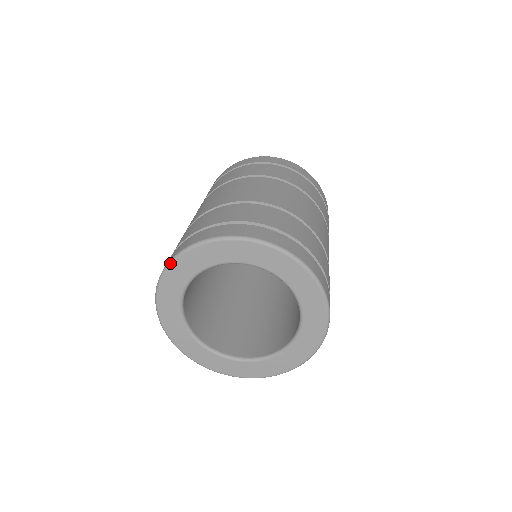
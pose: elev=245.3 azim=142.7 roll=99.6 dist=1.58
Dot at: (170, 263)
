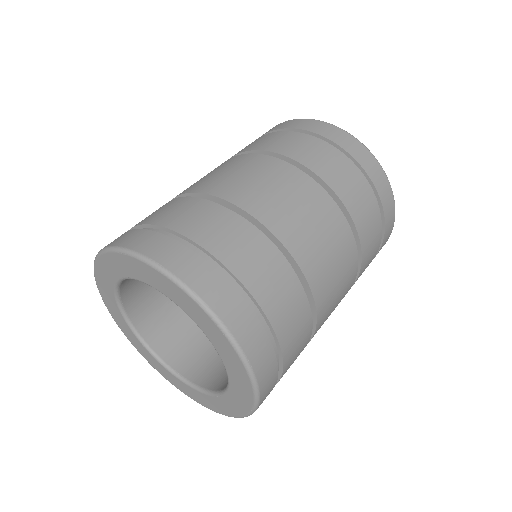
Dot at: (95, 280)
